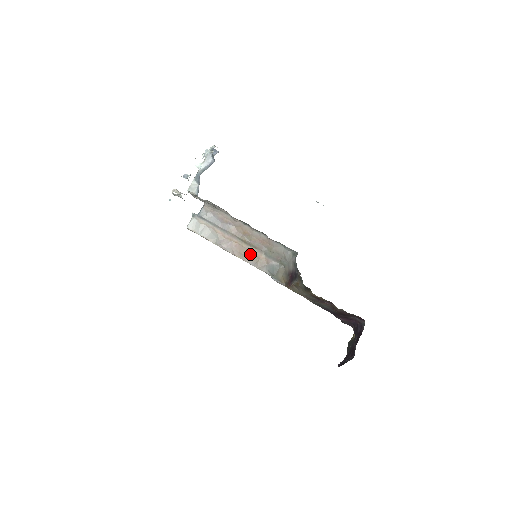
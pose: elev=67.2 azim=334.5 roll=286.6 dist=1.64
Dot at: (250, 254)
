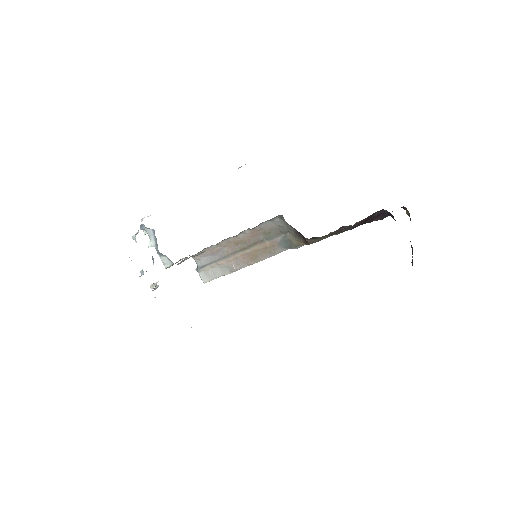
Dot at: (258, 252)
